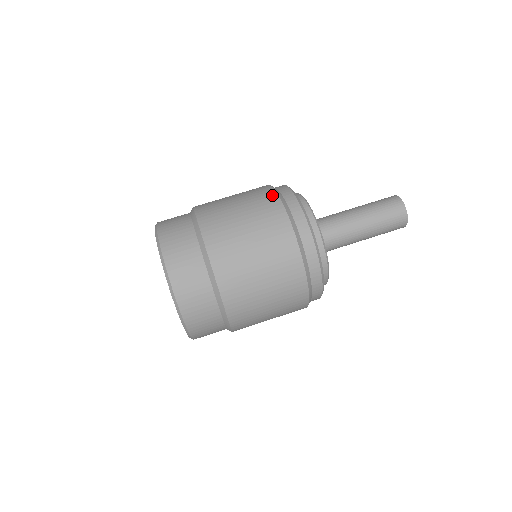
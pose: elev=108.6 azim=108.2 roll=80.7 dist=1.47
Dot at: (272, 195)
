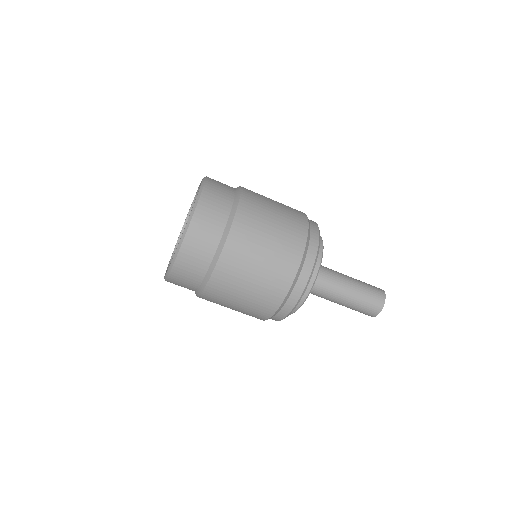
Dot at: (304, 222)
